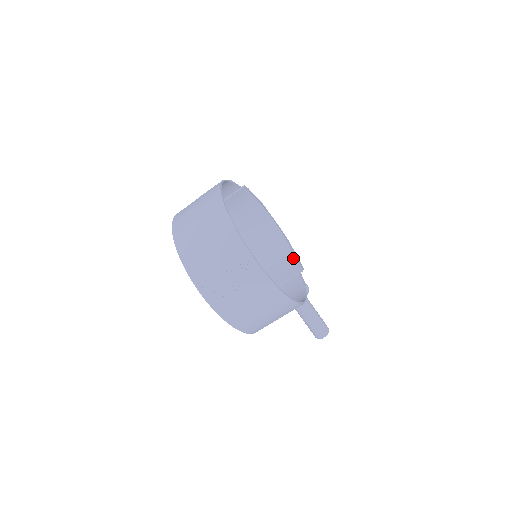
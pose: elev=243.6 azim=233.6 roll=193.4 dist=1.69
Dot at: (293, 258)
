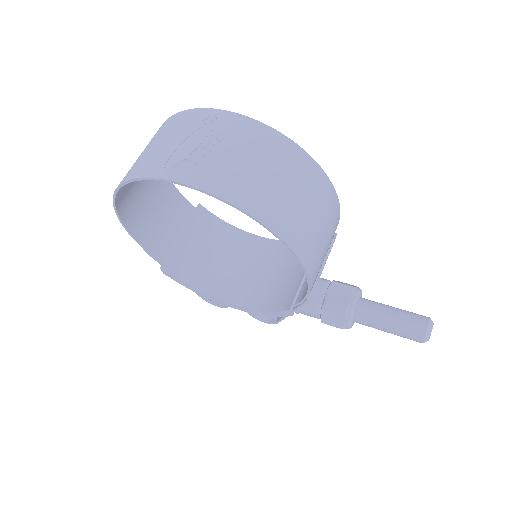
Dot at: occluded
